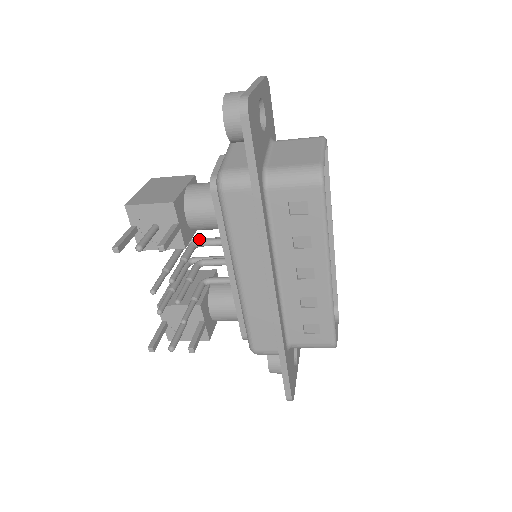
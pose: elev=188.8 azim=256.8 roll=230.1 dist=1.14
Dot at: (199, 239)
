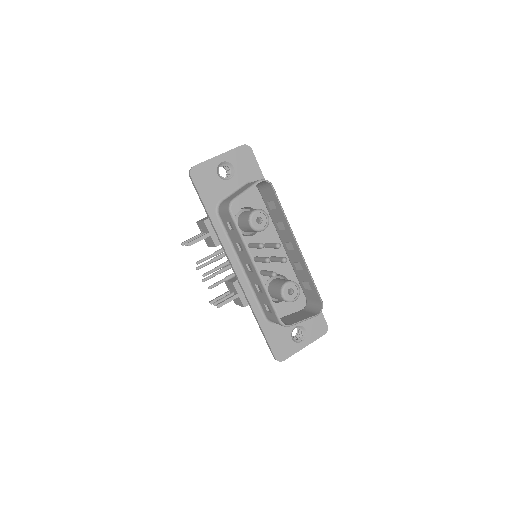
Dot at: occluded
